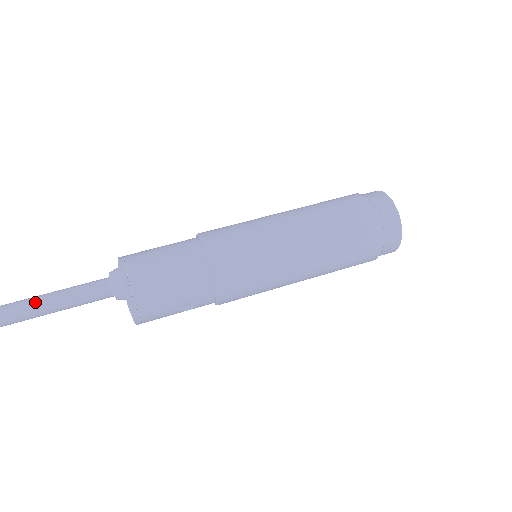
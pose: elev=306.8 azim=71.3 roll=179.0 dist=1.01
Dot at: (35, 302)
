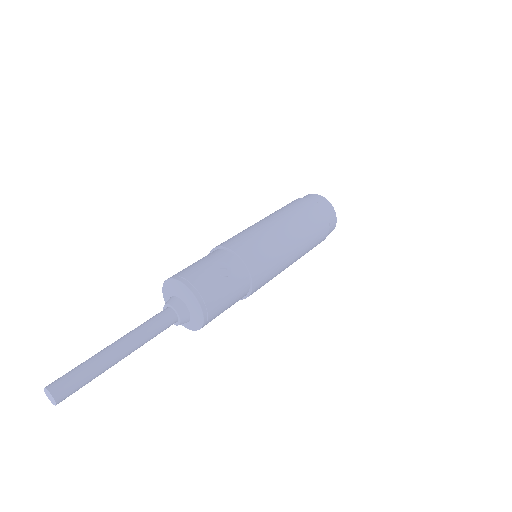
Dot at: (115, 342)
